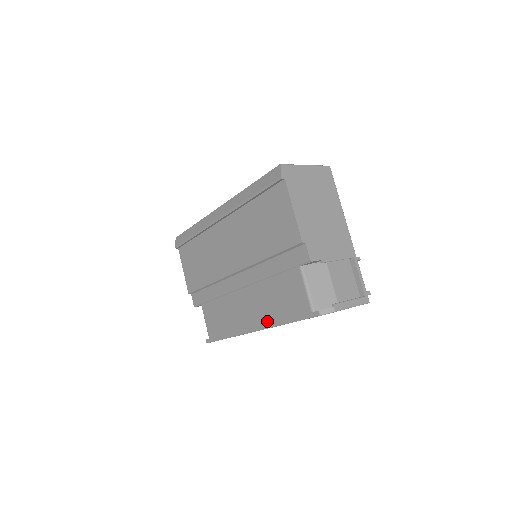
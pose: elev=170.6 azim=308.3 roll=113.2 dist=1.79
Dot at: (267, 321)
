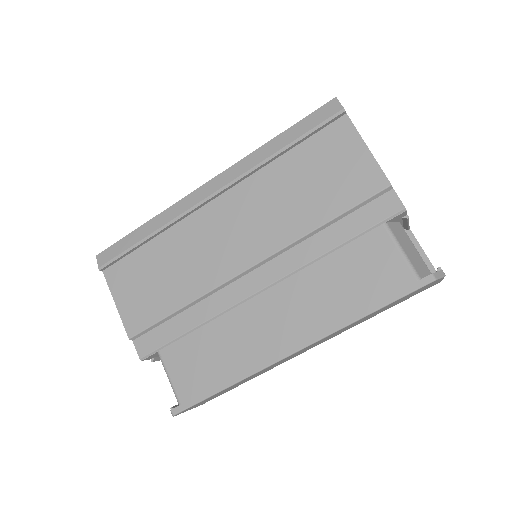
Dot at: (324, 325)
